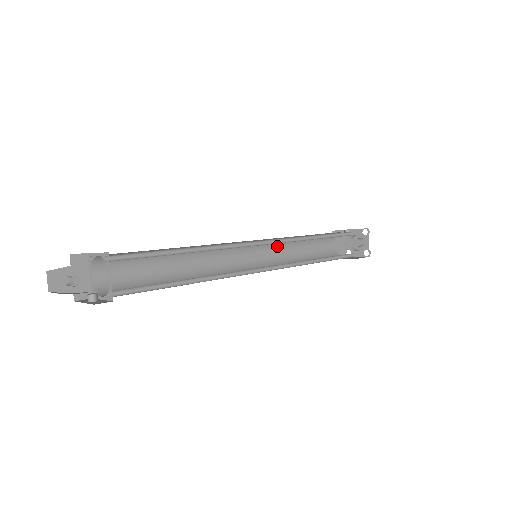
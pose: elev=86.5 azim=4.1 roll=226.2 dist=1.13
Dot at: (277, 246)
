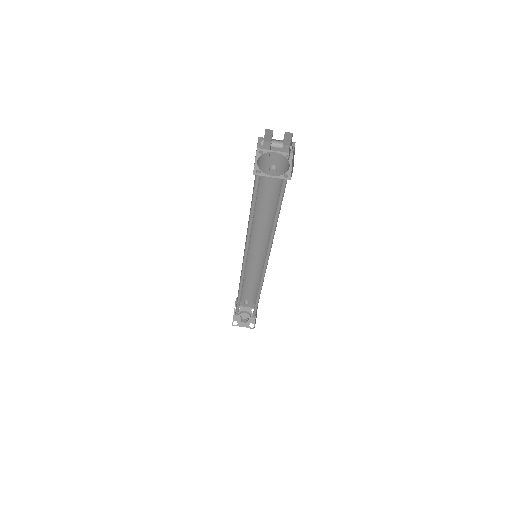
Dot at: occluded
